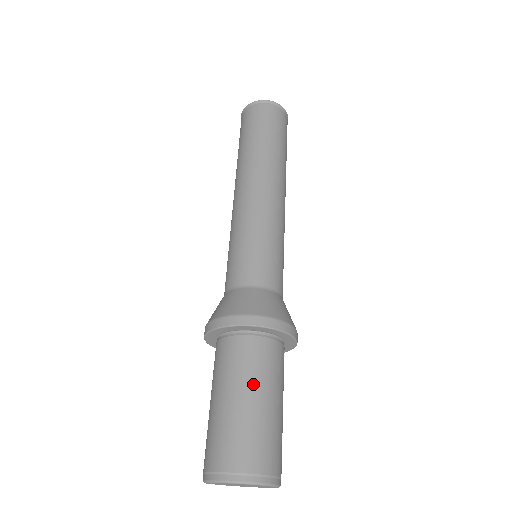
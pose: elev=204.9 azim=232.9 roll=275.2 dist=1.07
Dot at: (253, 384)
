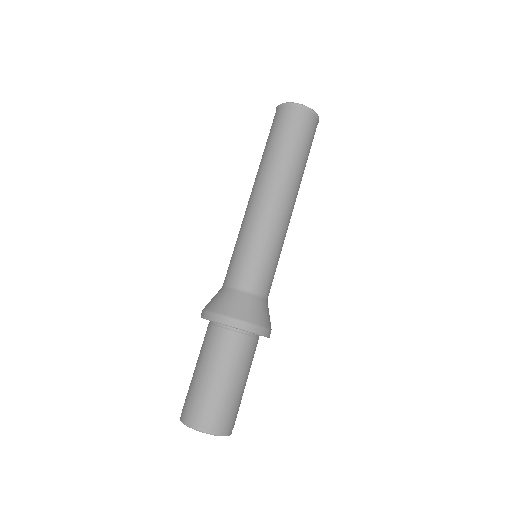
Dot at: (230, 369)
